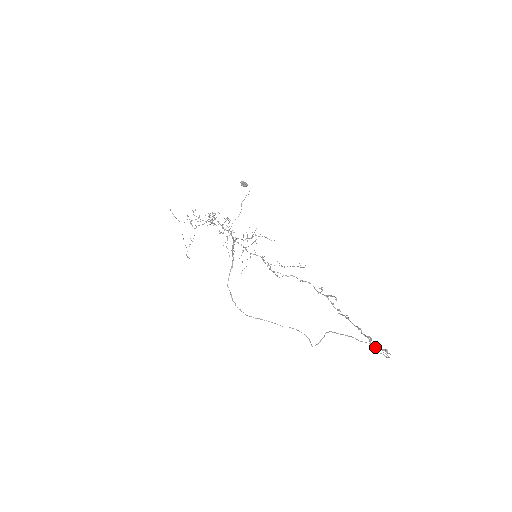
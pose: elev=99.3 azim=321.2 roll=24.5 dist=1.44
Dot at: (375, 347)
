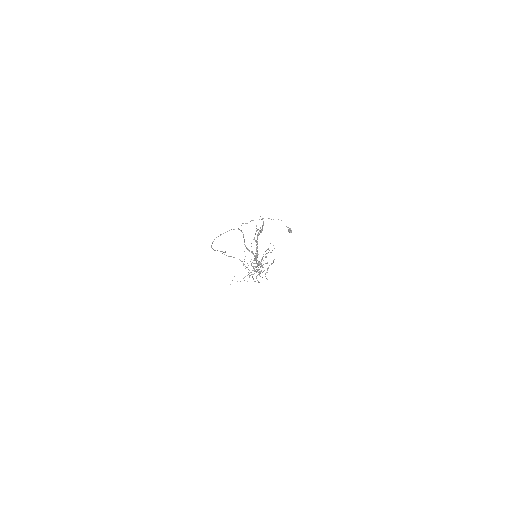
Dot at: occluded
